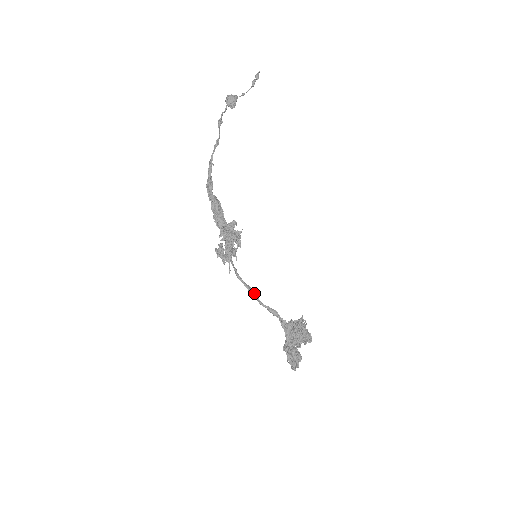
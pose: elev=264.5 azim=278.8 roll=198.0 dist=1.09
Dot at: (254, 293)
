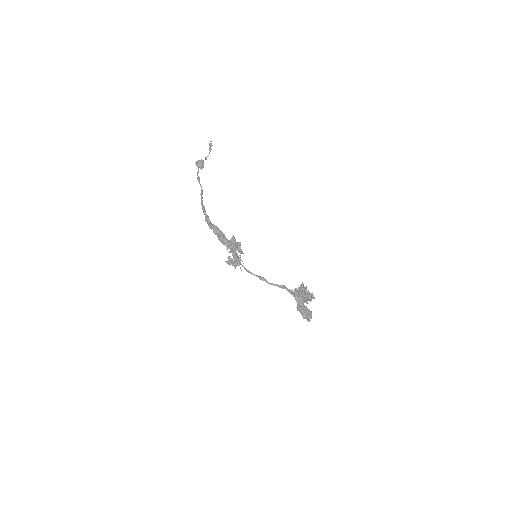
Dot at: (264, 279)
